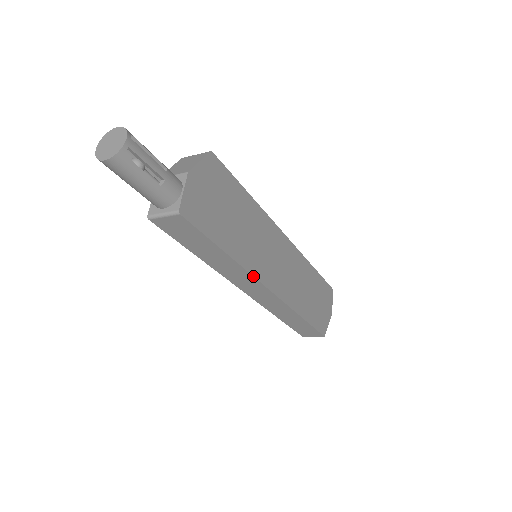
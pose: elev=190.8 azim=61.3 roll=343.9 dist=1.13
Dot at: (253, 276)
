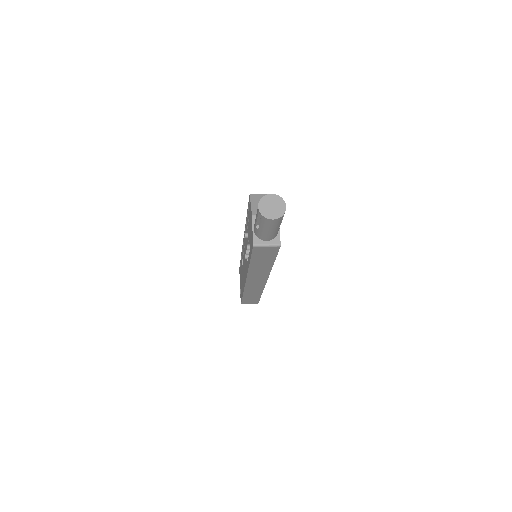
Dot at: (269, 274)
